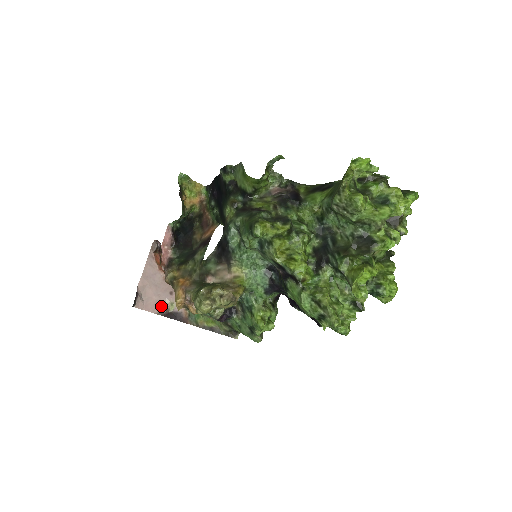
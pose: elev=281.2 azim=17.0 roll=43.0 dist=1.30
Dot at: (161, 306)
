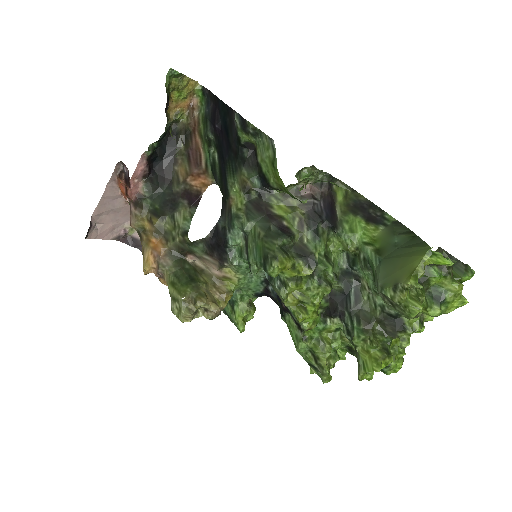
Dot at: (118, 231)
